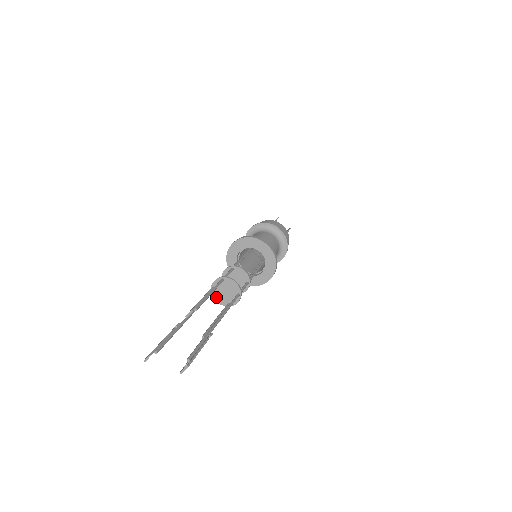
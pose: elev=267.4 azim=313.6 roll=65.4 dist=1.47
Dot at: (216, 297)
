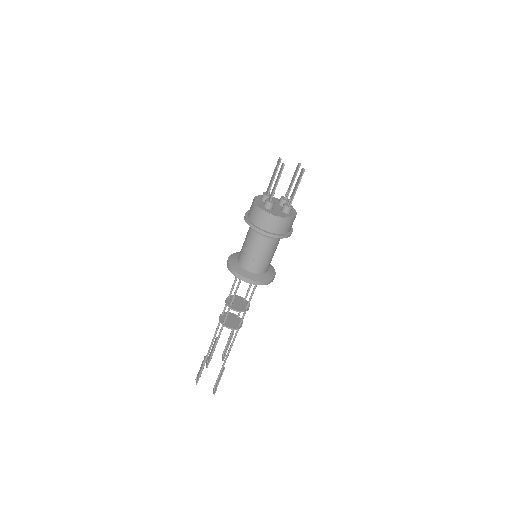
Dot at: occluded
